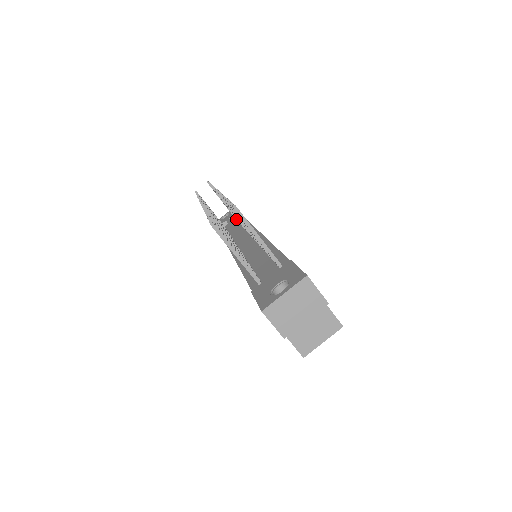
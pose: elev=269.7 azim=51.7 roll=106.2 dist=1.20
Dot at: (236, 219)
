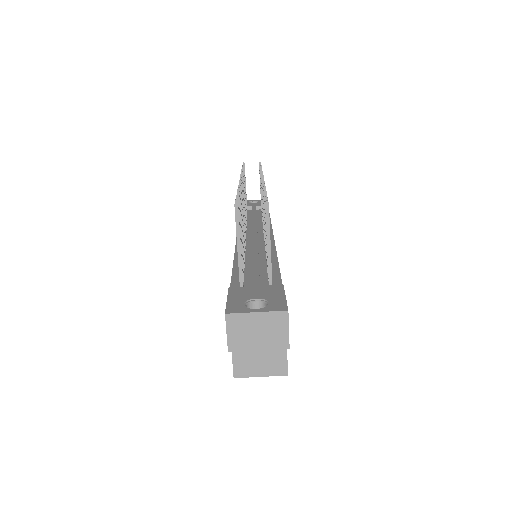
Dot at: occluded
